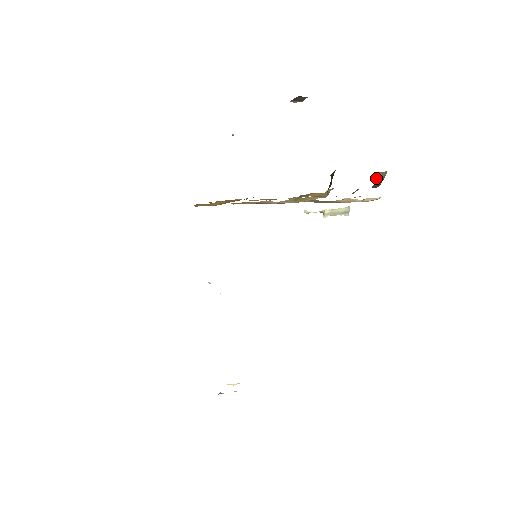
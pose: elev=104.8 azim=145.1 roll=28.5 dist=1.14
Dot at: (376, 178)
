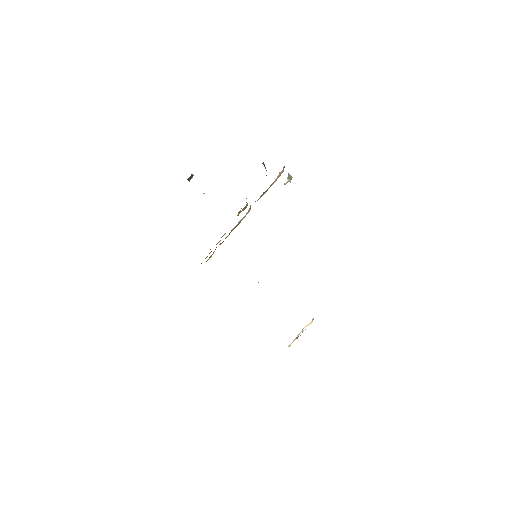
Dot at: occluded
